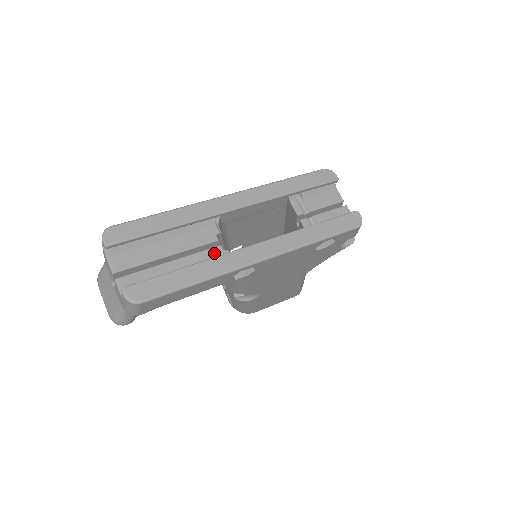
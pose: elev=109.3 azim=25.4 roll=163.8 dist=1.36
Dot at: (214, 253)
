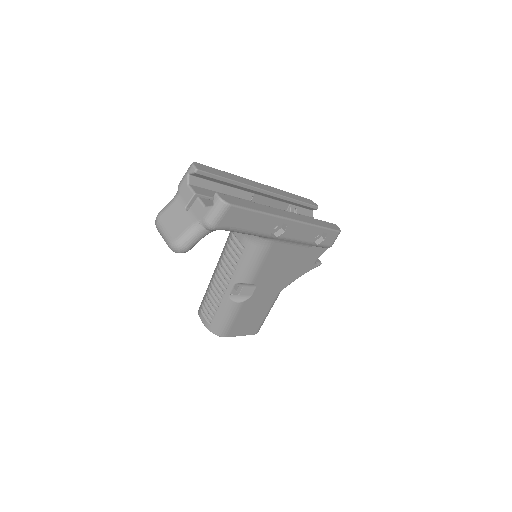
Dot at: occluded
